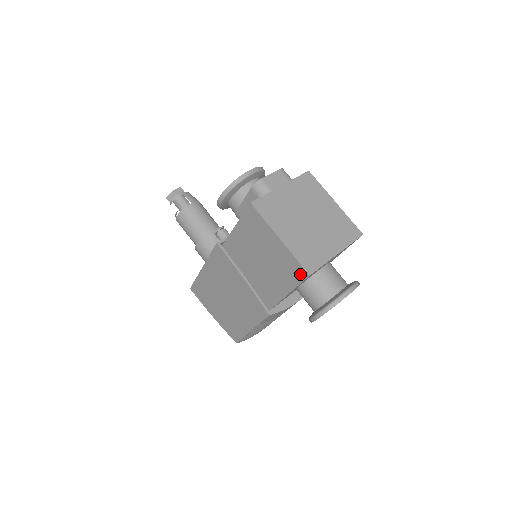
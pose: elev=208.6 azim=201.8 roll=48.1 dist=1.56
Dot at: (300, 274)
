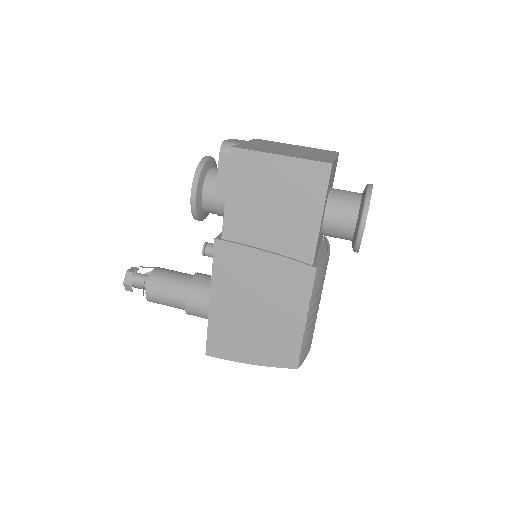
Dot at: (322, 174)
